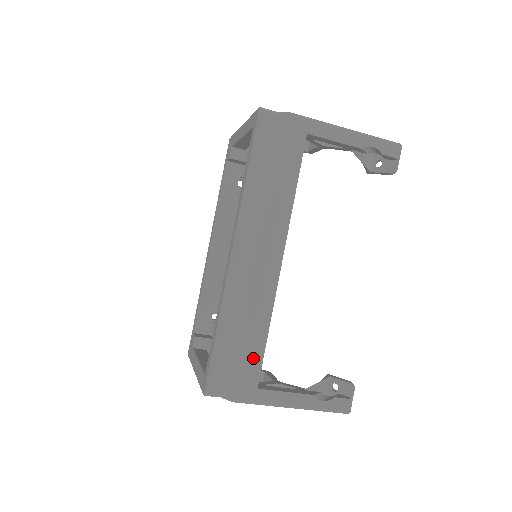
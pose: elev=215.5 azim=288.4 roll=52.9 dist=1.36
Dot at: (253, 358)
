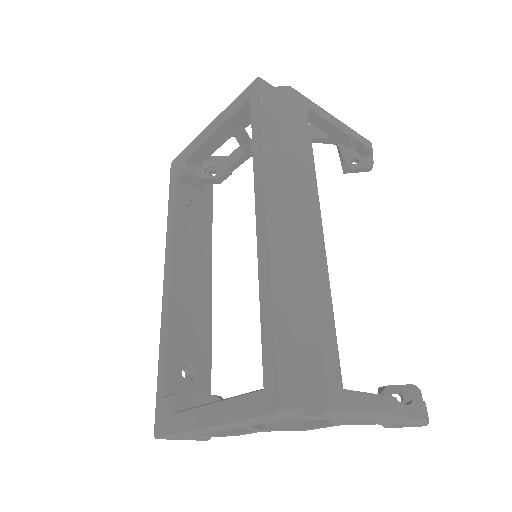
Dot at: (327, 343)
